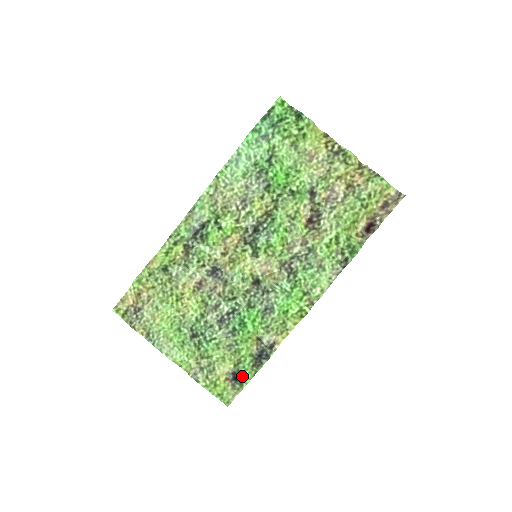
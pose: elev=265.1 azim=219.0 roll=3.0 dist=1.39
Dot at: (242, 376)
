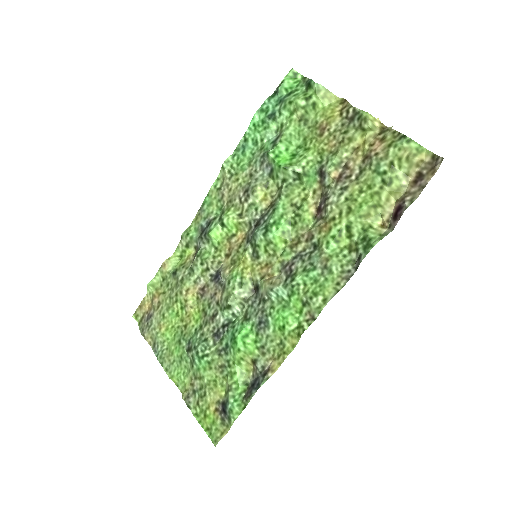
Dot at: (229, 407)
